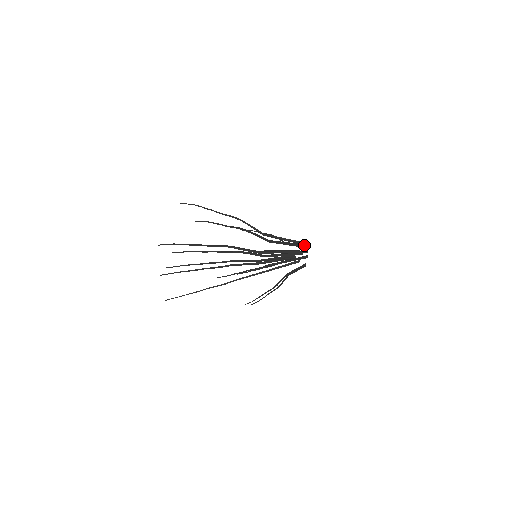
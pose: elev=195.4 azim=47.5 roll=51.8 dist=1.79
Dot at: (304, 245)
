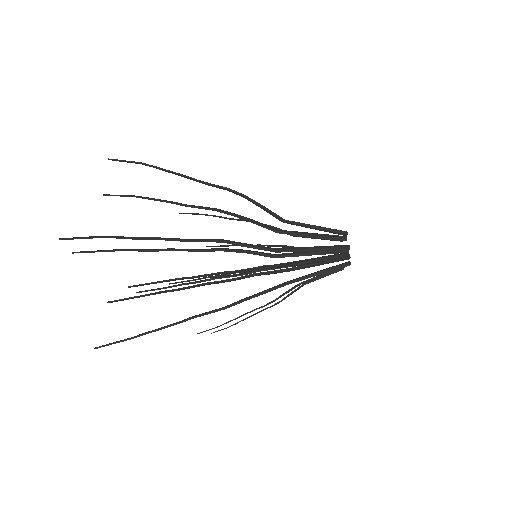
Dot at: occluded
